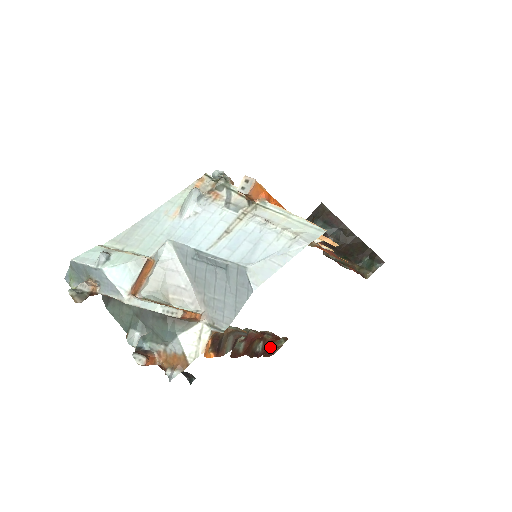
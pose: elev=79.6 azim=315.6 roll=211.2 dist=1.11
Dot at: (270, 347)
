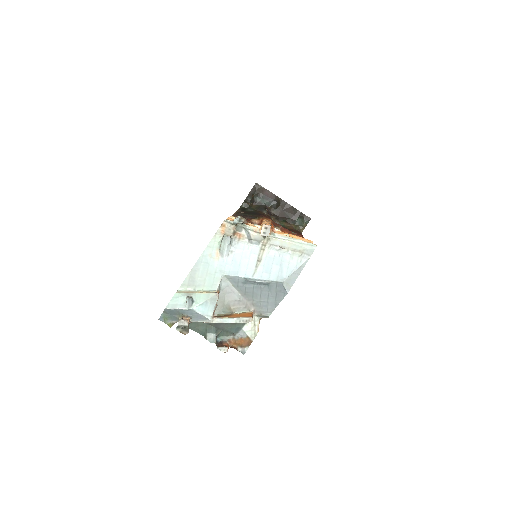
Dot at: occluded
